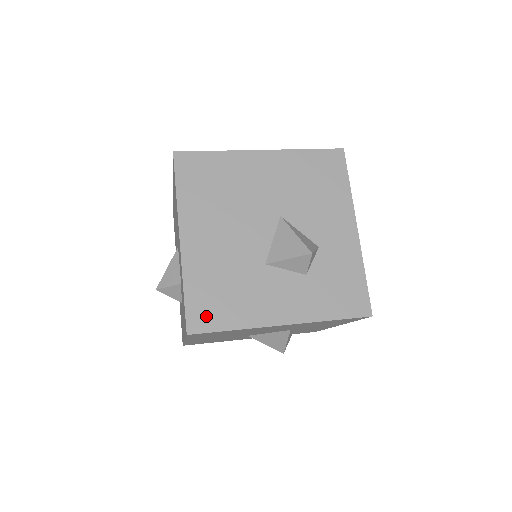
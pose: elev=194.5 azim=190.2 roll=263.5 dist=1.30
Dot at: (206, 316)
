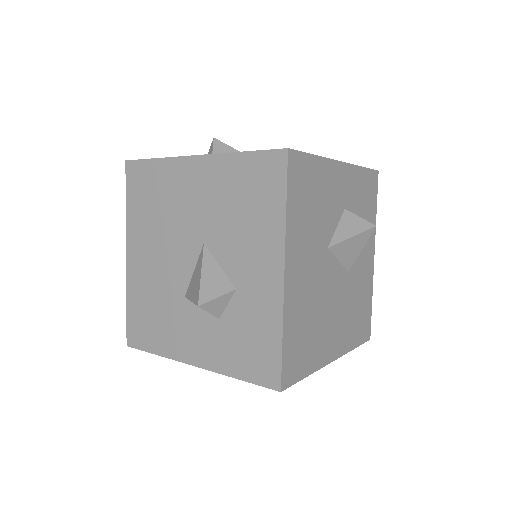
Dot at: (139, 334)
